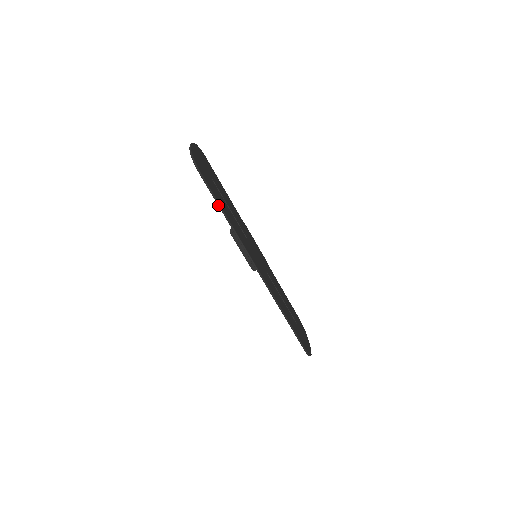
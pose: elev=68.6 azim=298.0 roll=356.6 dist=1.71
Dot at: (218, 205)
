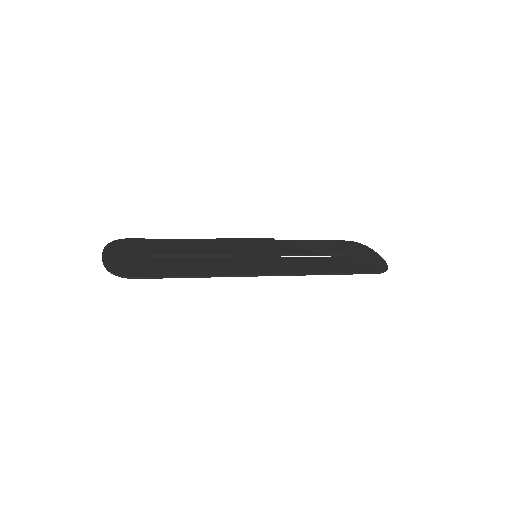
Dot at: occluded
